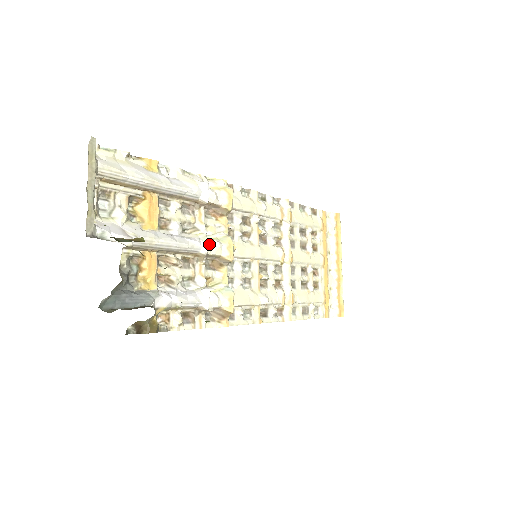
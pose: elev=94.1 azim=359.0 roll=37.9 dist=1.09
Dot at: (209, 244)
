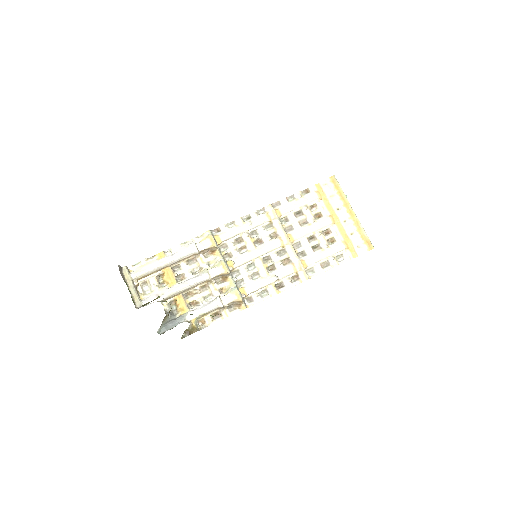
Dot at: (209, 273)
